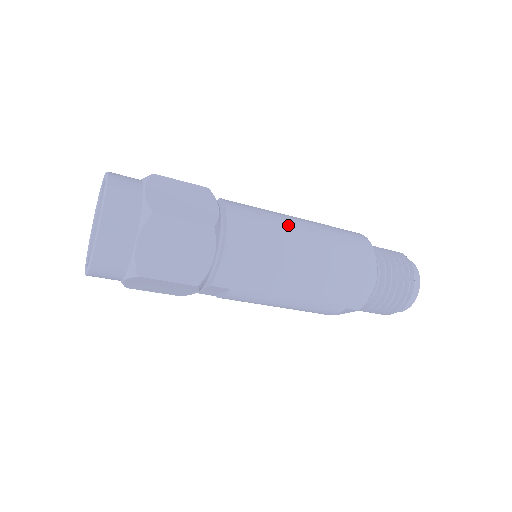
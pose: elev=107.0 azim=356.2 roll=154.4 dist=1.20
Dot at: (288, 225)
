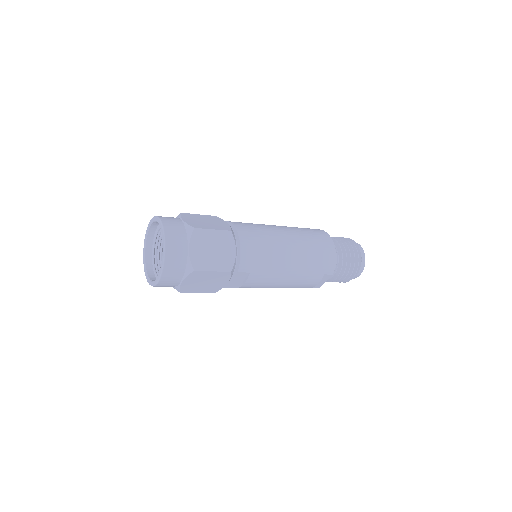
Dot at: (272, 227)
